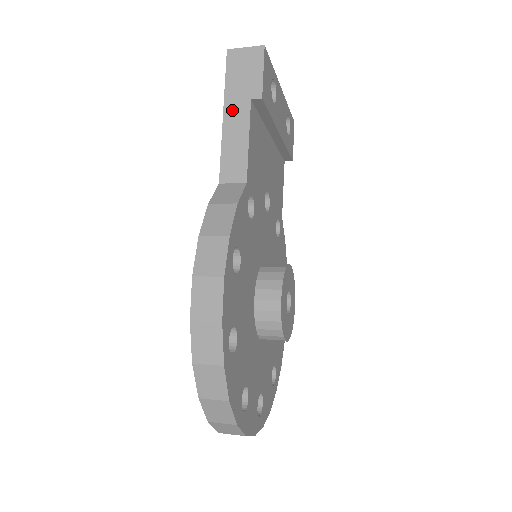
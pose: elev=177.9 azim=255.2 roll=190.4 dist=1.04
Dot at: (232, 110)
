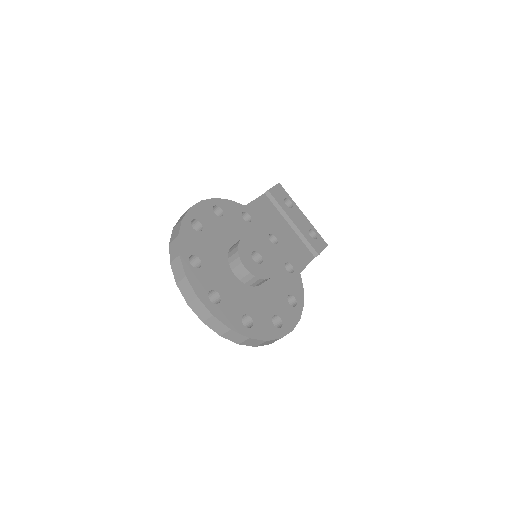
Dot at: occluded
